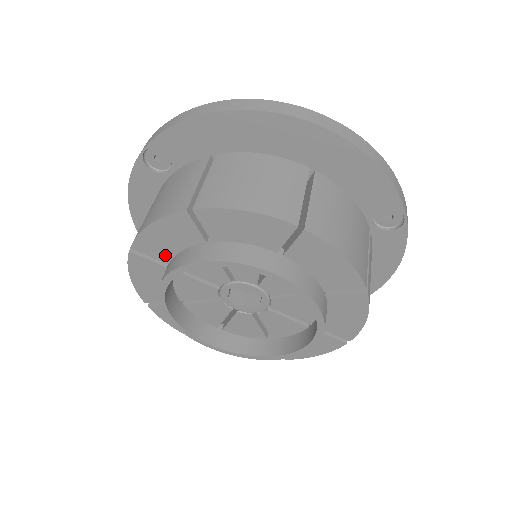
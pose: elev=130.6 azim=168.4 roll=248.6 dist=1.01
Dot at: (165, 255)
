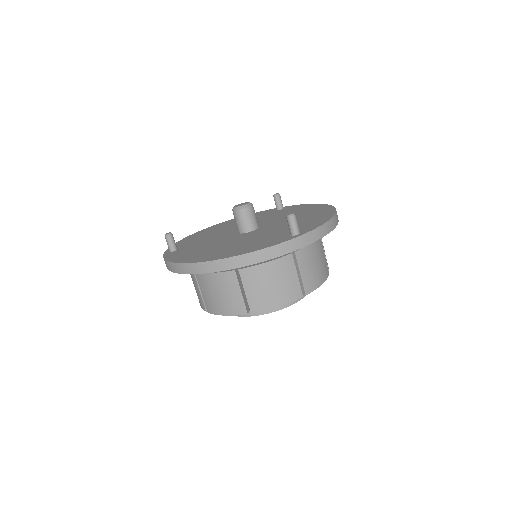
Dot at: occluded
